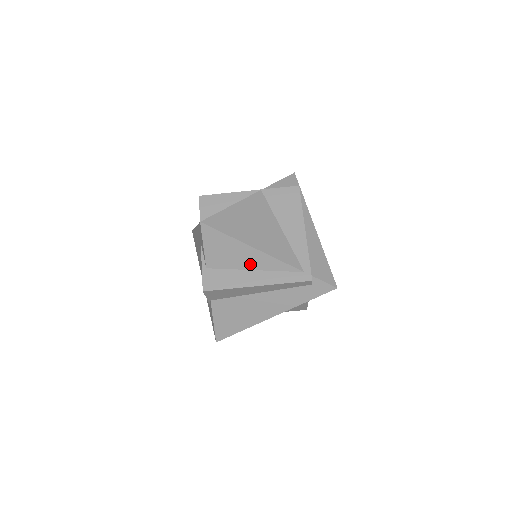
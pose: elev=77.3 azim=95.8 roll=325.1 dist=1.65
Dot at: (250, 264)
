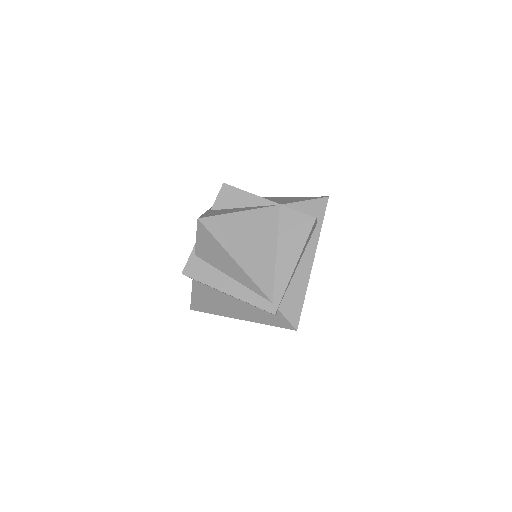
Dot at: (230, 272)
